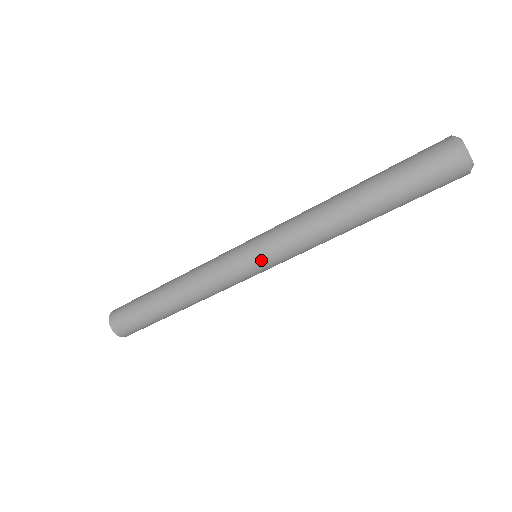
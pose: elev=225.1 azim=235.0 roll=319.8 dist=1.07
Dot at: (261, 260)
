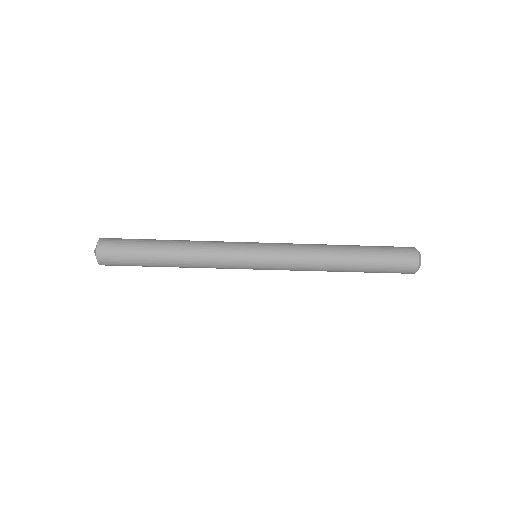
Dot at: (264, 268)
